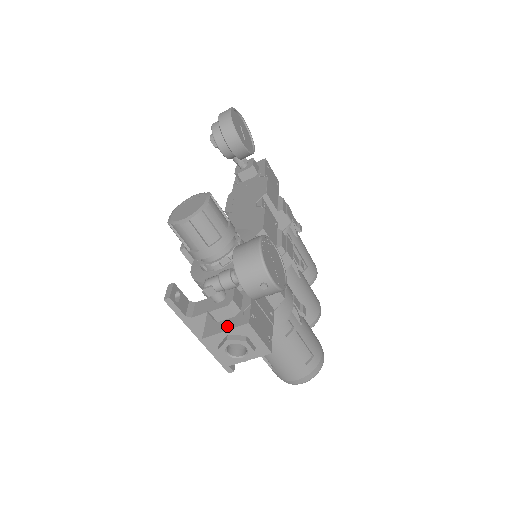
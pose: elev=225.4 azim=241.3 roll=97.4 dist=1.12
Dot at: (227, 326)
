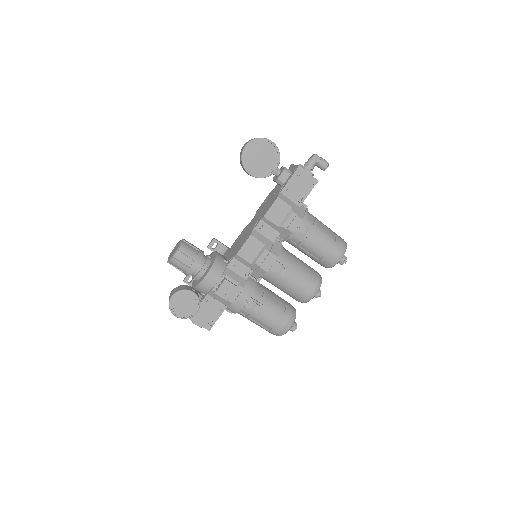
Dot at: occluded
